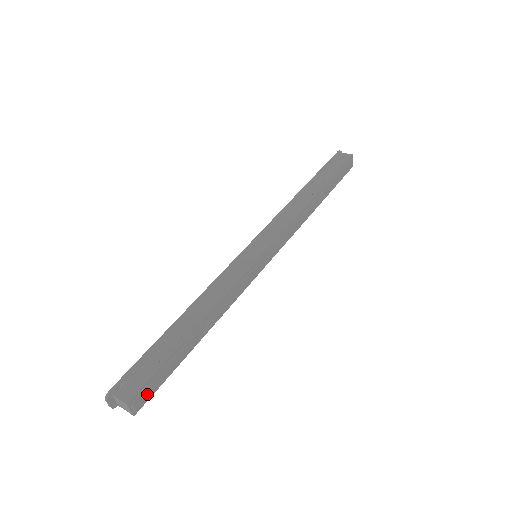
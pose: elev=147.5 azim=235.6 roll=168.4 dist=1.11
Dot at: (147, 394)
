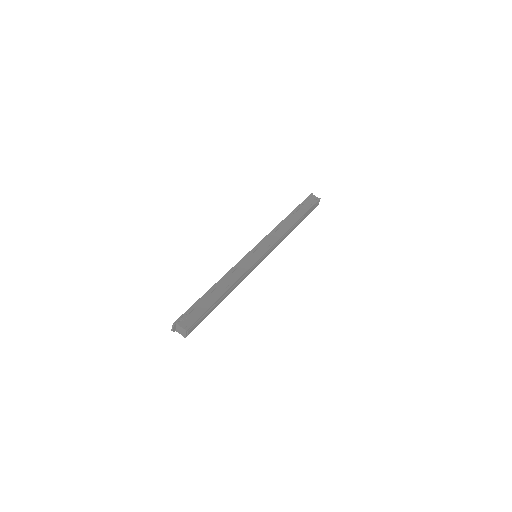
Dot at: (194, 327)
